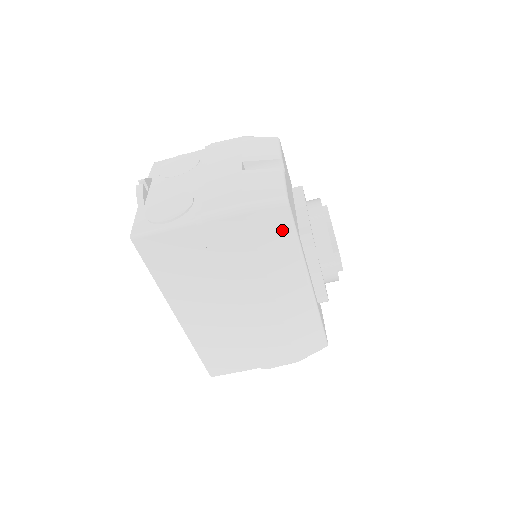
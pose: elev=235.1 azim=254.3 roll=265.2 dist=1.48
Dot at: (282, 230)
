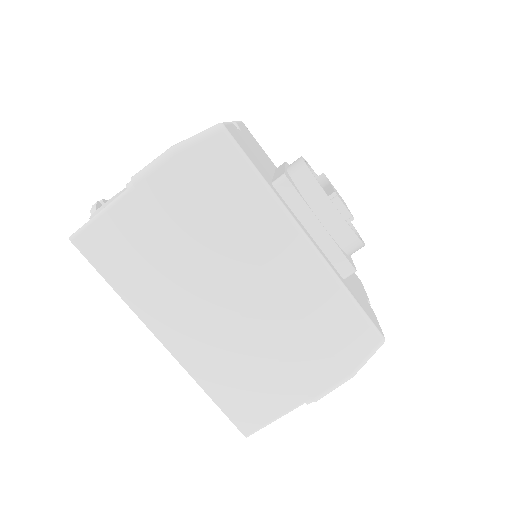
Dot at: (232, 167)
